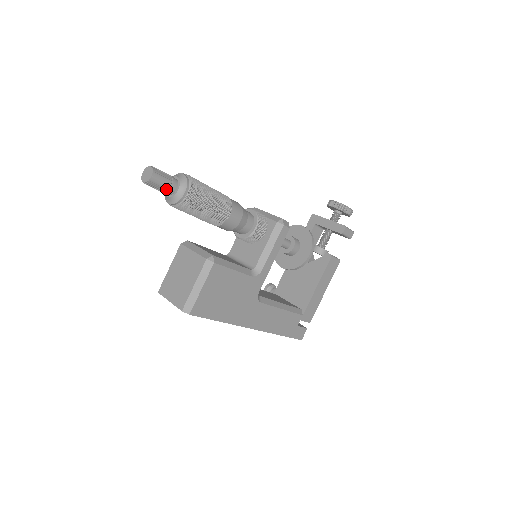
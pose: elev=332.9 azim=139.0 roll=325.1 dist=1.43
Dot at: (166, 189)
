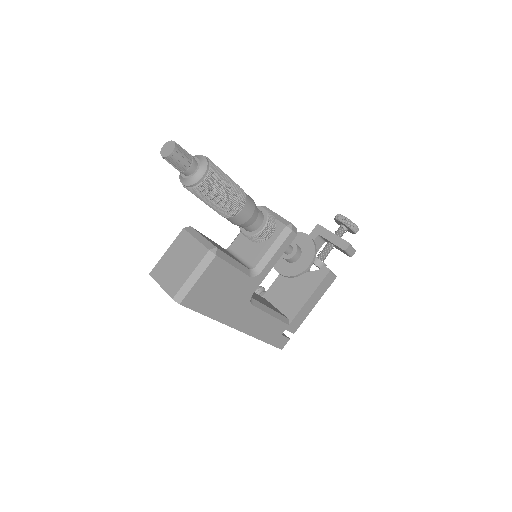
Dot at: (184, 168)
